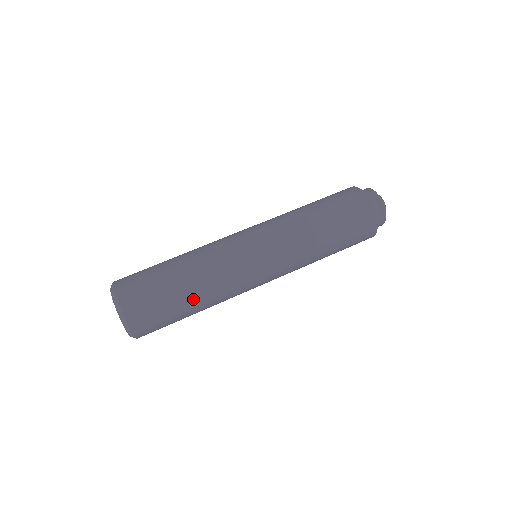
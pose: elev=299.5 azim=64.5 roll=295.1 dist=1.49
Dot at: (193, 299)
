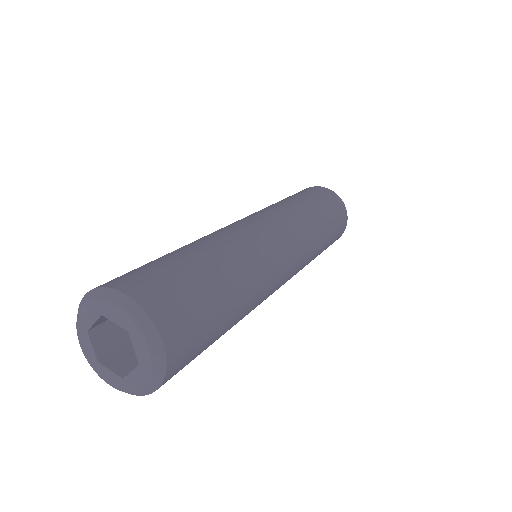
Dot at: (204, 254)
